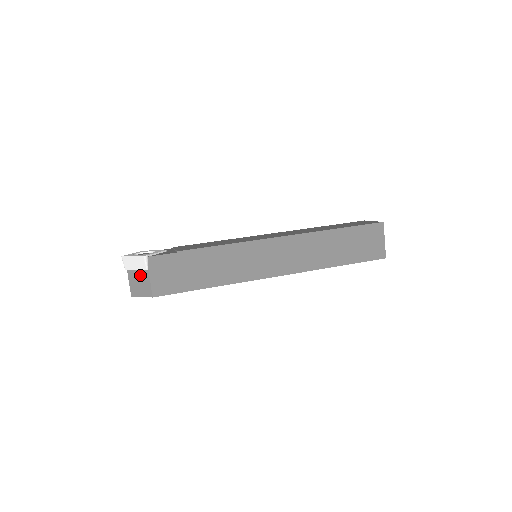
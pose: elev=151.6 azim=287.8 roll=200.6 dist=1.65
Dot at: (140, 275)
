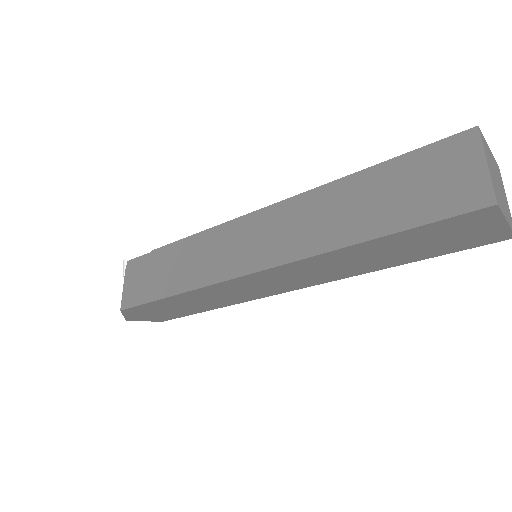
Dot at: occluded
